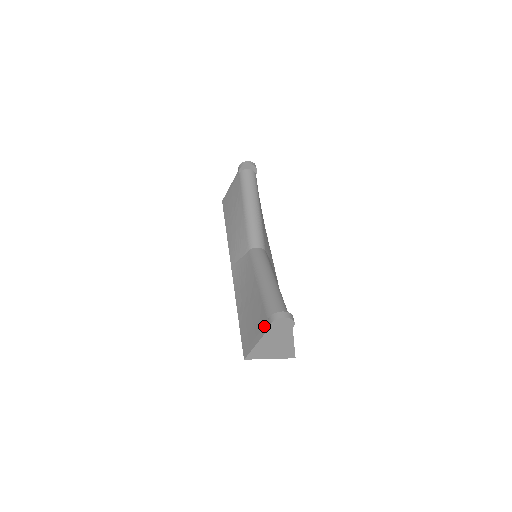
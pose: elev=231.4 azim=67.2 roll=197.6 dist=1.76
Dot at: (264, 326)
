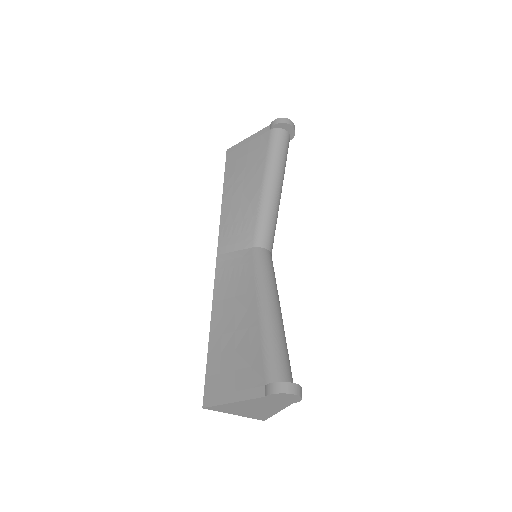
Dot at: (256, 387)
